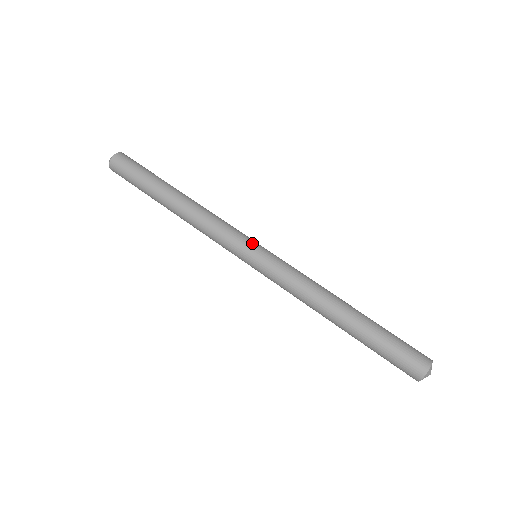
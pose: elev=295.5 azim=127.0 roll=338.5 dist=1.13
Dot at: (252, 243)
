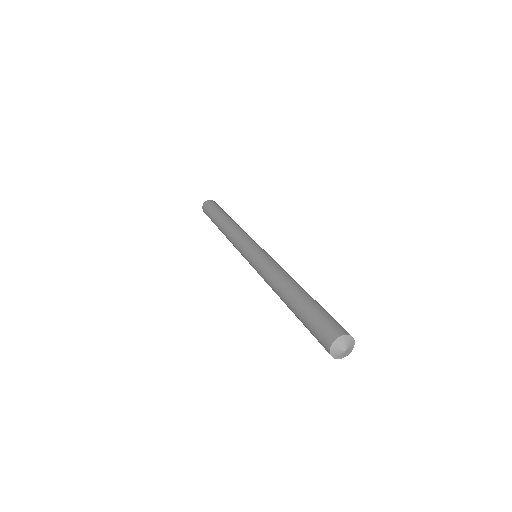
Dot at: (252, 244)
